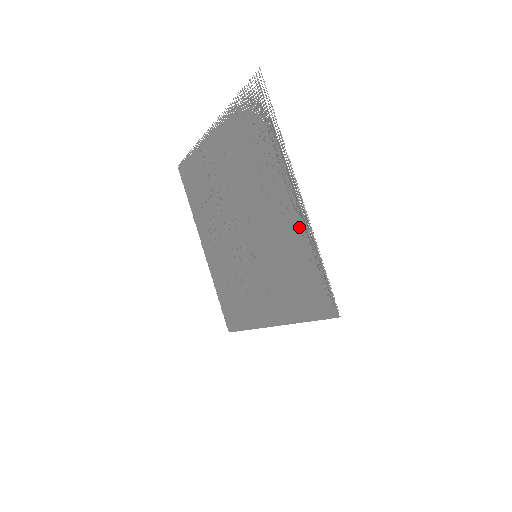
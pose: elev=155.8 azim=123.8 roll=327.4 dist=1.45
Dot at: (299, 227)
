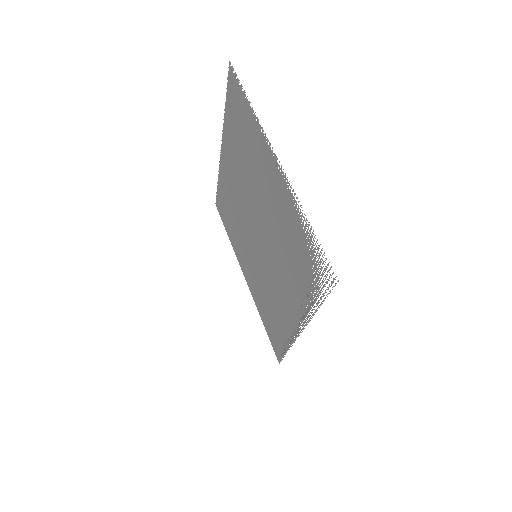
Dot at: (288, 327)
